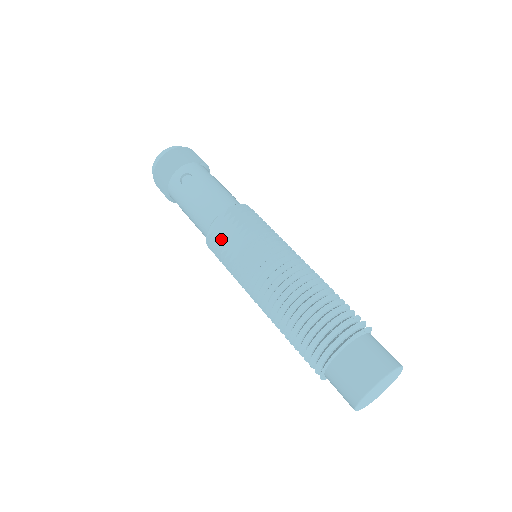
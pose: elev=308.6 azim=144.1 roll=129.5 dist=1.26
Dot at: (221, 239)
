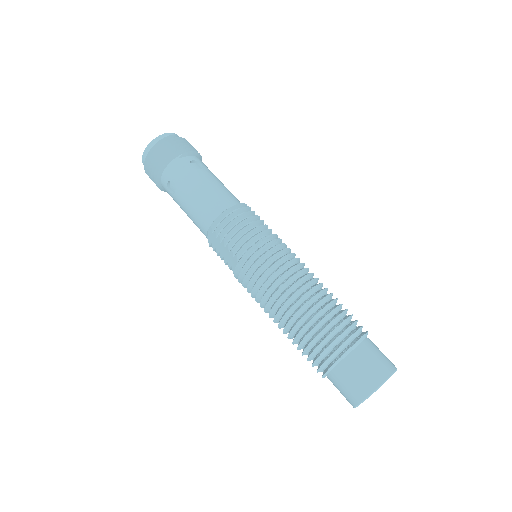
Dot at: (219, 252)
